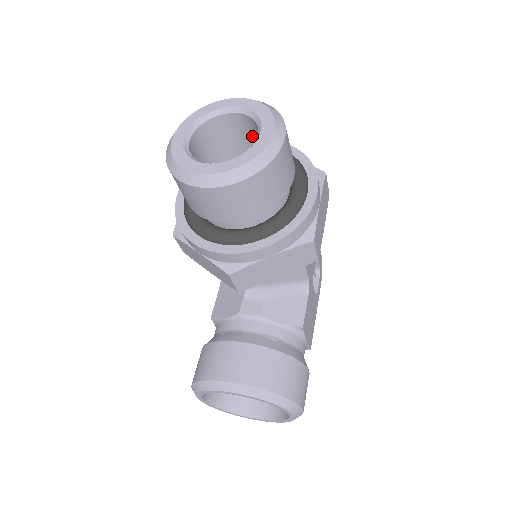
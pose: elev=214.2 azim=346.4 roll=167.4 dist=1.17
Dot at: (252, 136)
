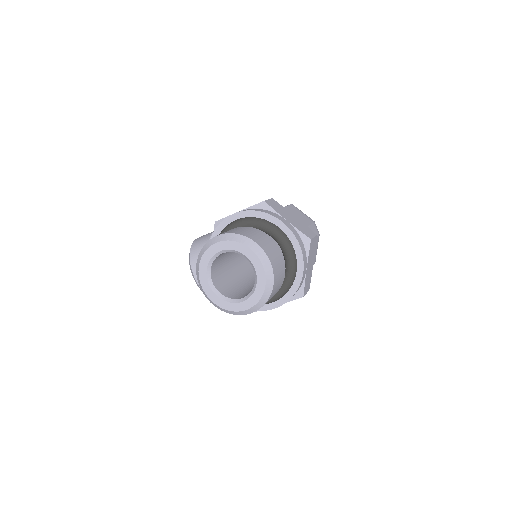
Dot at: occluded
